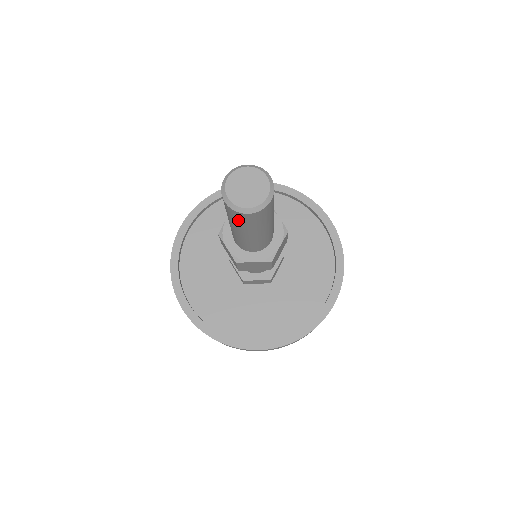
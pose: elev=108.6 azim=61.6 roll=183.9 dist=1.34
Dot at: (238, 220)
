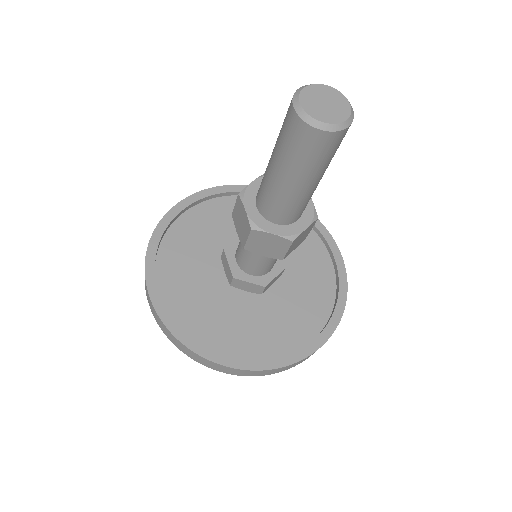
Dot at: (326, 152)
